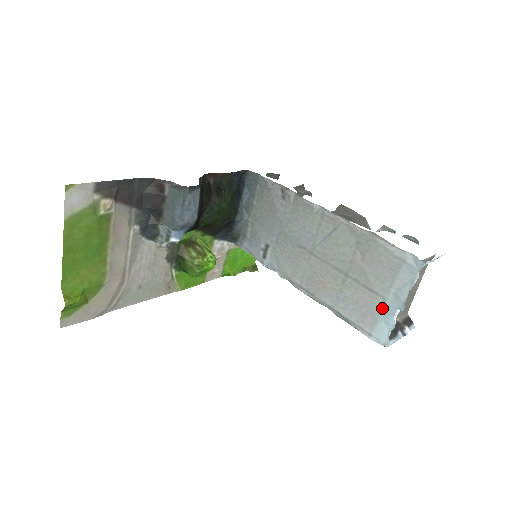
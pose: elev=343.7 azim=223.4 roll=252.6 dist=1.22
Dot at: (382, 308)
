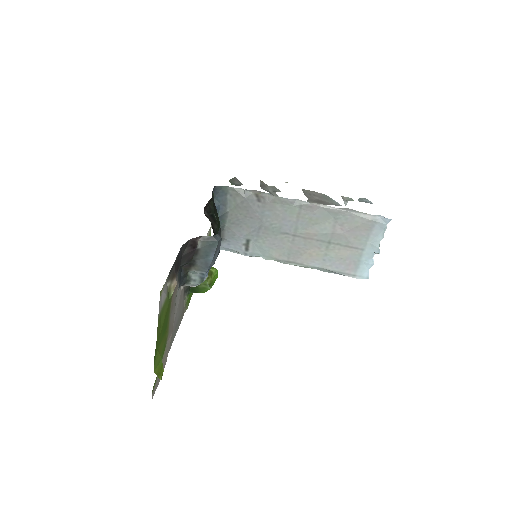
Dot at: (362, 256)
